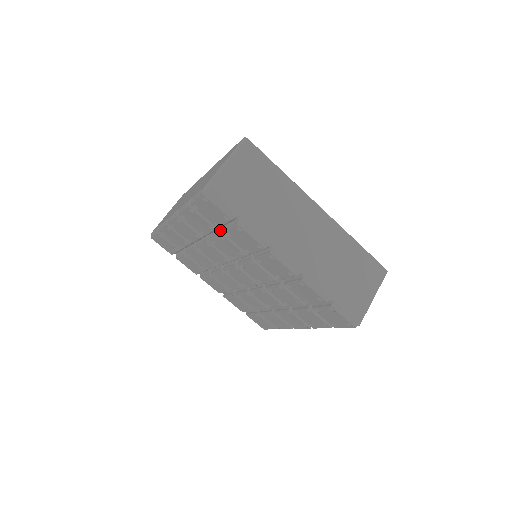
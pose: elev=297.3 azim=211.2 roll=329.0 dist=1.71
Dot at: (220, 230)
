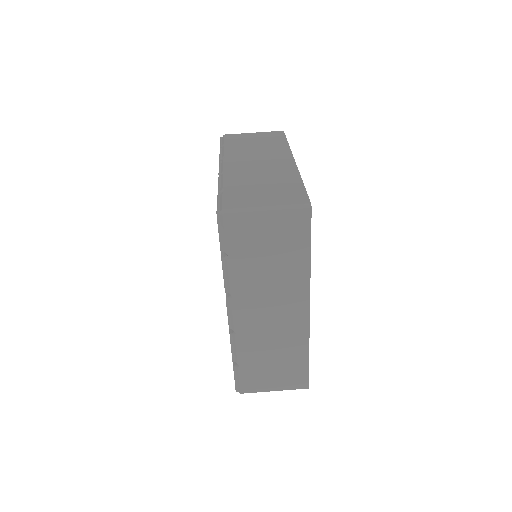
Dot at: occluded
